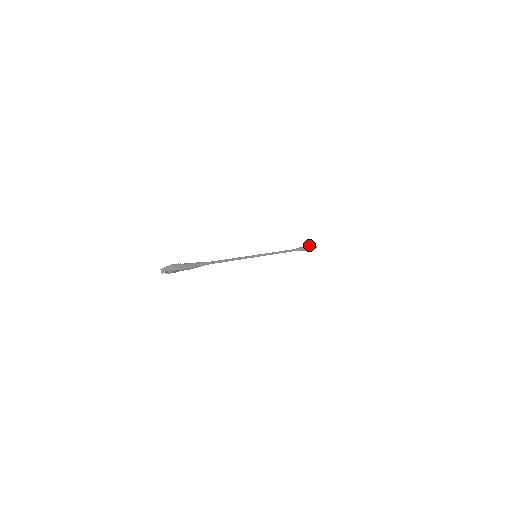
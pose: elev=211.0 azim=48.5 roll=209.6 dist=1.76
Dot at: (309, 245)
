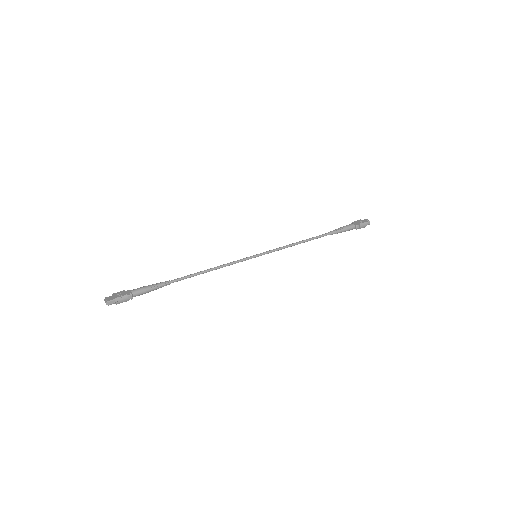
Dot at: (356, 225)
